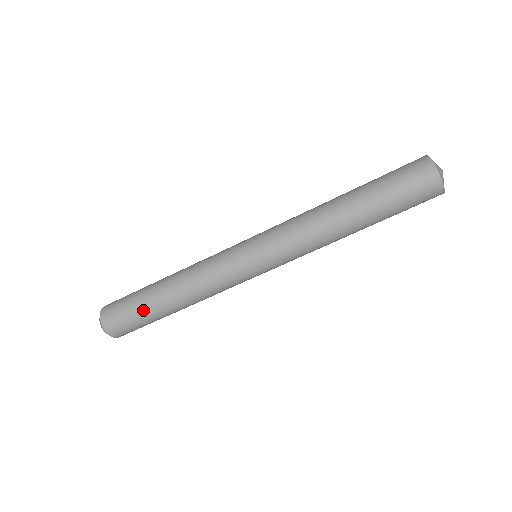
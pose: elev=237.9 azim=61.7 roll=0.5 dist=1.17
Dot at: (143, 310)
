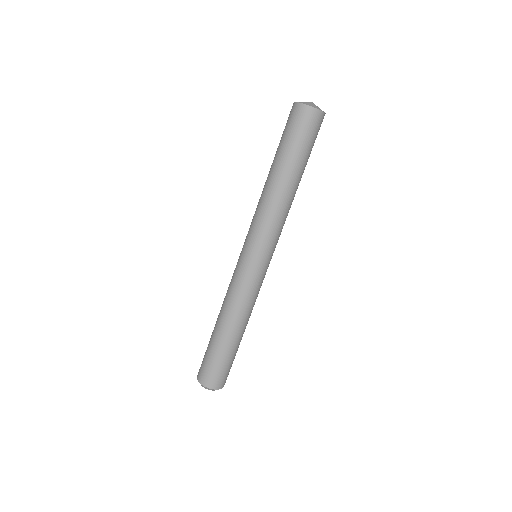
Dot at: (222, 354)
